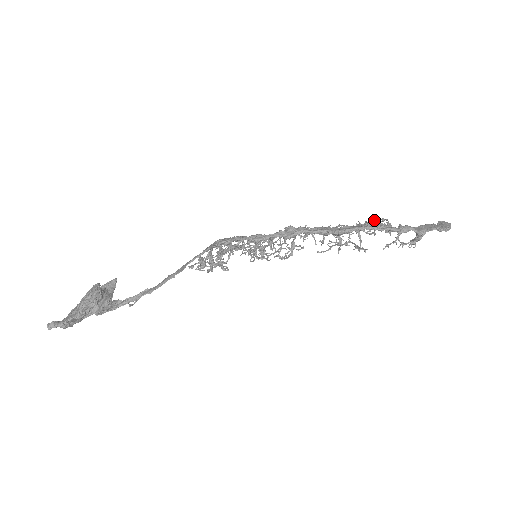
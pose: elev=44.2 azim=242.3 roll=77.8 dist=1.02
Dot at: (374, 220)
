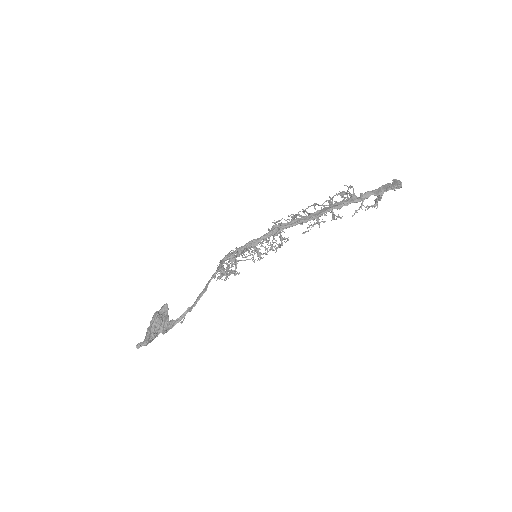
Dot at: (342, 192)
